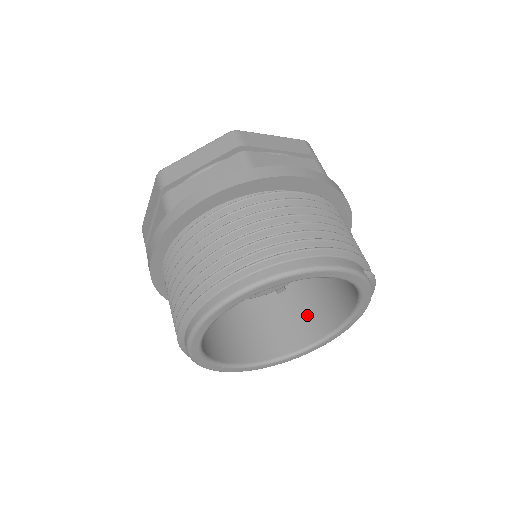
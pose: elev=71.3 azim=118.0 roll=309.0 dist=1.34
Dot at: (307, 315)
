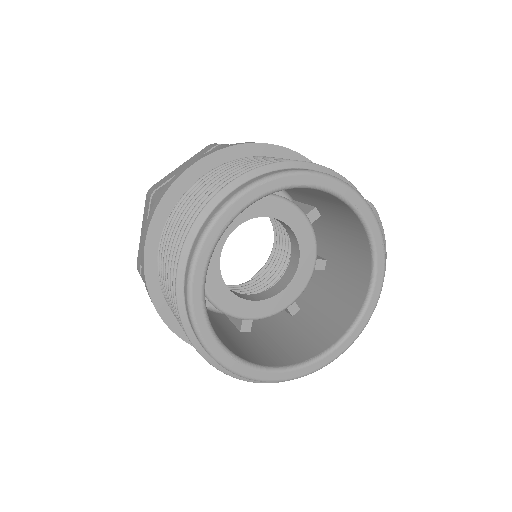
Dot at: (328, 316)
